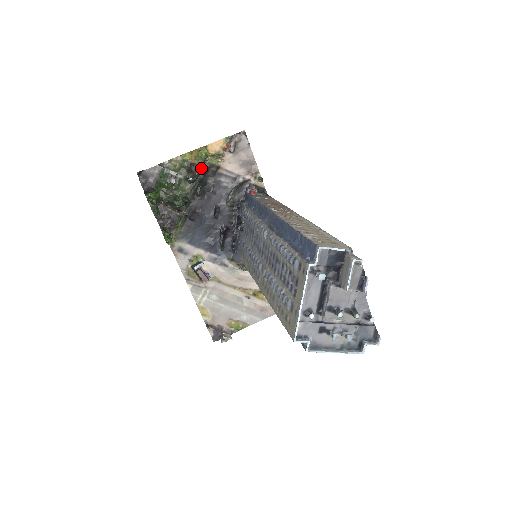
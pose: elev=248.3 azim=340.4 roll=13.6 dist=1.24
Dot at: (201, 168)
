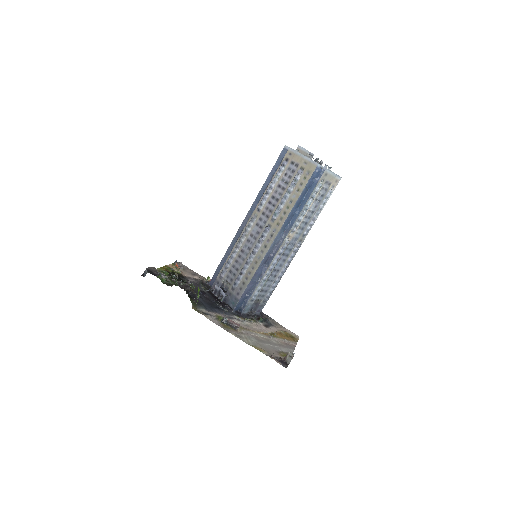
Dot at: (174, 273)
